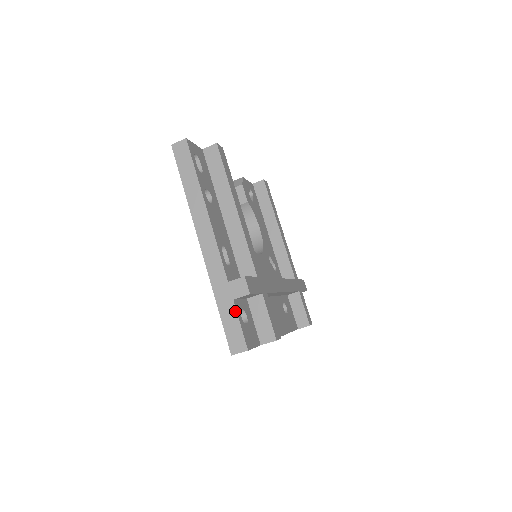
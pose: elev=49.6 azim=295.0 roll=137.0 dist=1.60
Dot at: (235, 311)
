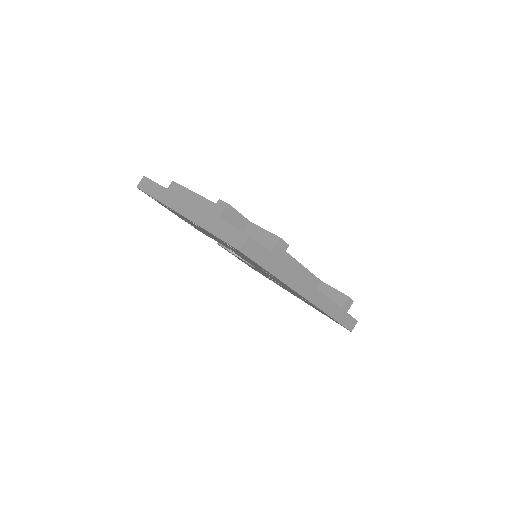
Dot at: (225, 223)
